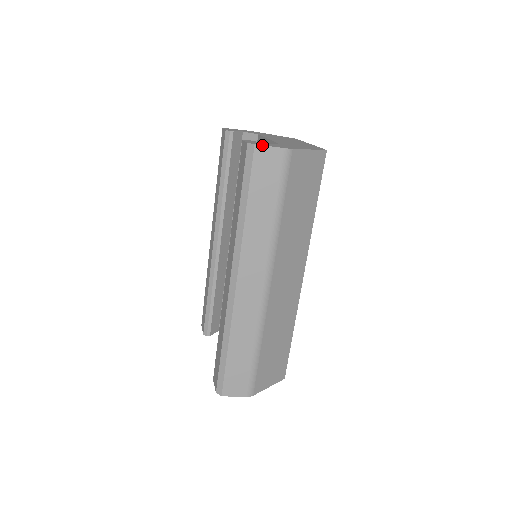
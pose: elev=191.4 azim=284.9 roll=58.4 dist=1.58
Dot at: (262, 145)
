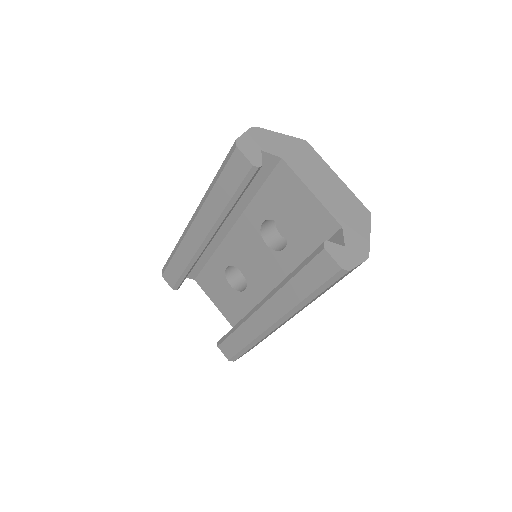
Dot at: occluded
